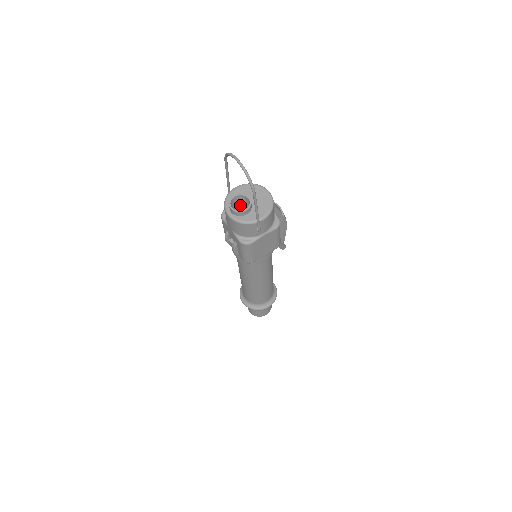
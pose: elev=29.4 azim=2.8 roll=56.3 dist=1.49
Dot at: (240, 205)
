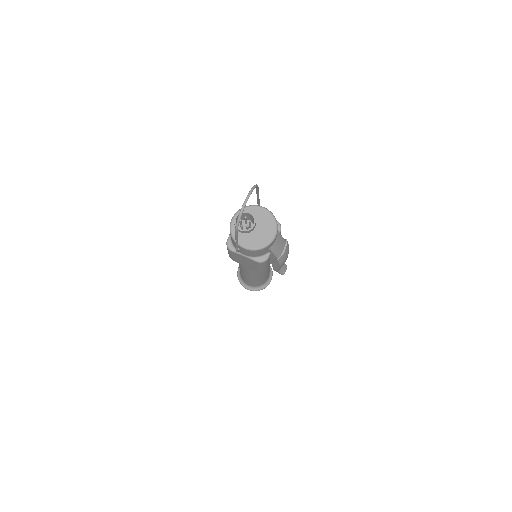
Dot at: (252, 221)
